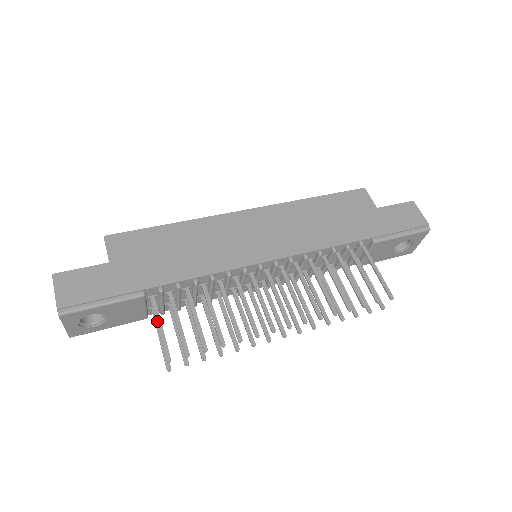
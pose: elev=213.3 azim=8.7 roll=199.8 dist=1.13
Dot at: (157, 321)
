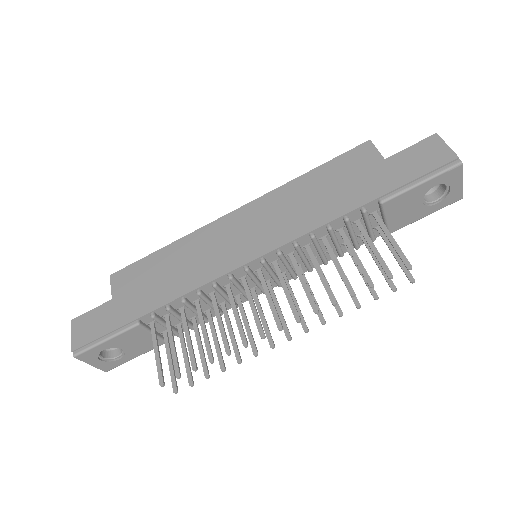
Dot at: (154, 347)
